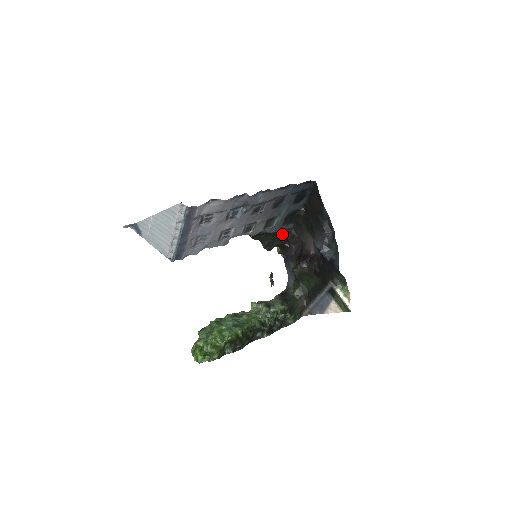
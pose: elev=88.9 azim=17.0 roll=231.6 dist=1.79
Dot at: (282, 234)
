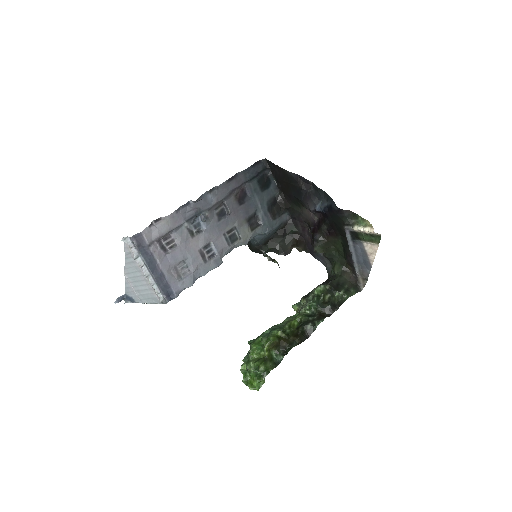
Dot at: (286, 231)
